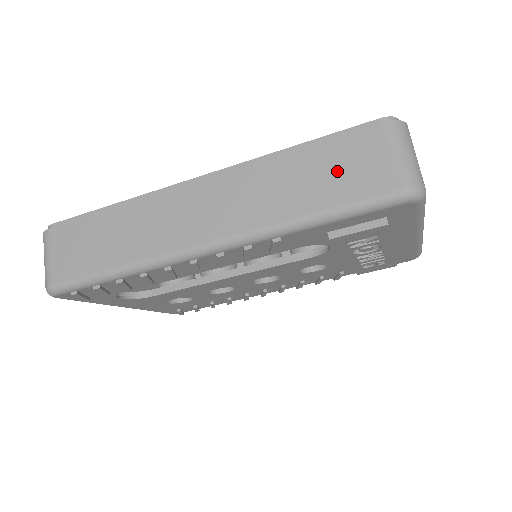
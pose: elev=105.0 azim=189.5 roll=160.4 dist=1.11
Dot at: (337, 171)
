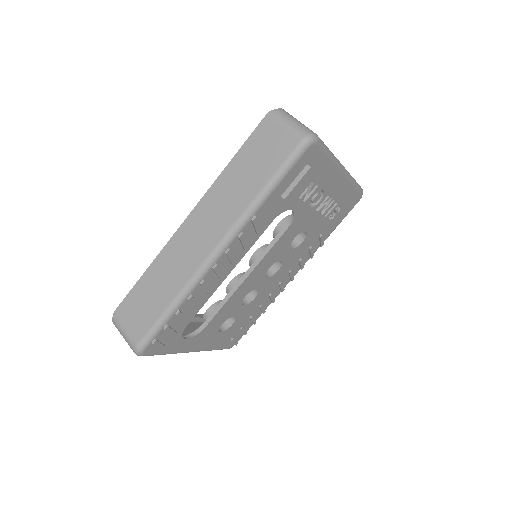
Dot at: (261, 157)
